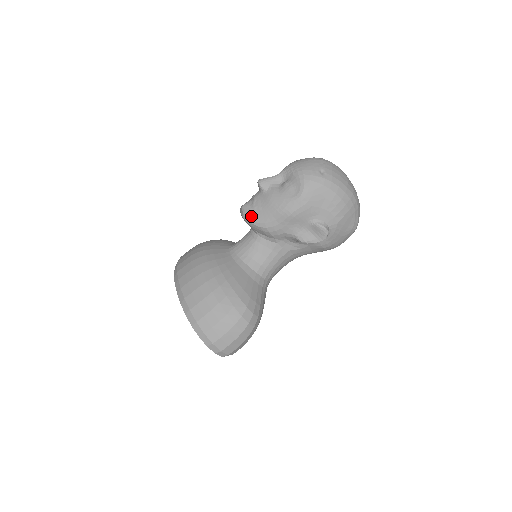
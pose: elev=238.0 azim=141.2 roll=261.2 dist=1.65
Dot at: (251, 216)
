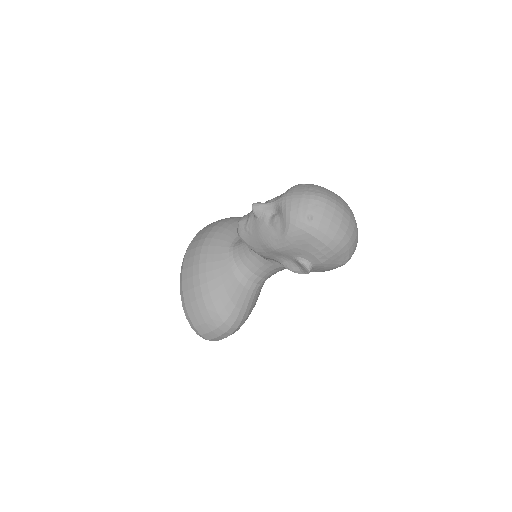
Dot at: (243, 236)
